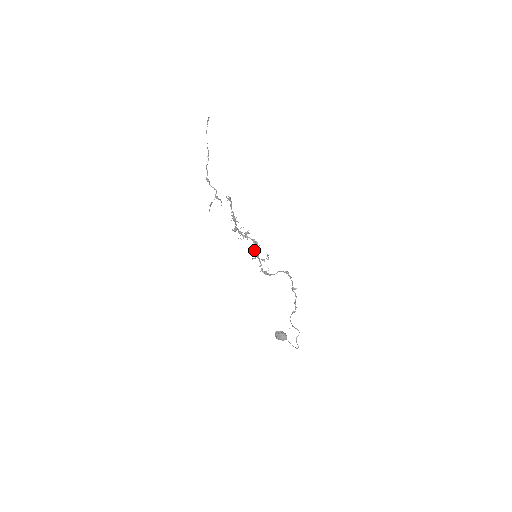
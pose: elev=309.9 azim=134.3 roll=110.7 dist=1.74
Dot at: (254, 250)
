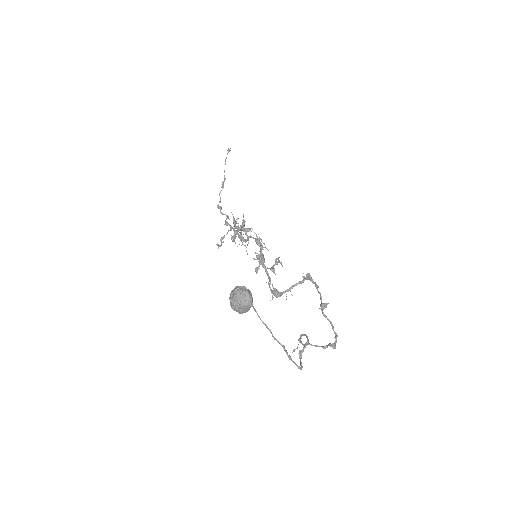
Dot at: (258, 256)
